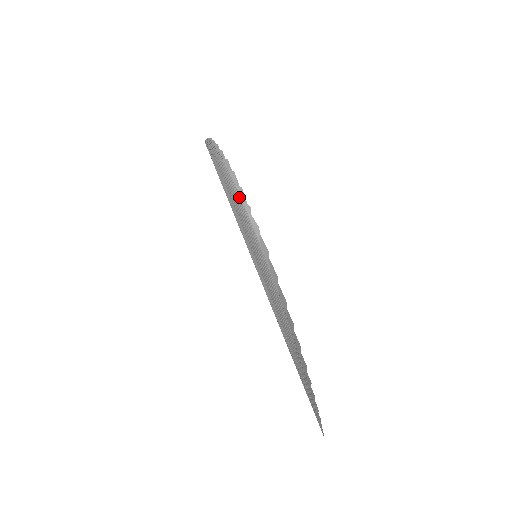
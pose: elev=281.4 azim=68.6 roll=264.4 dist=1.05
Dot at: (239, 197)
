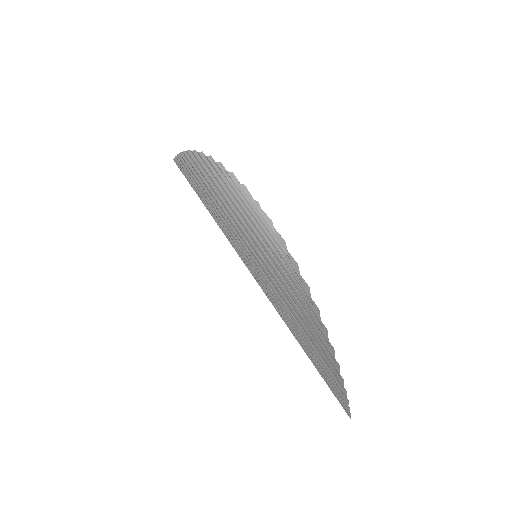
Dot at: (240, 196)
